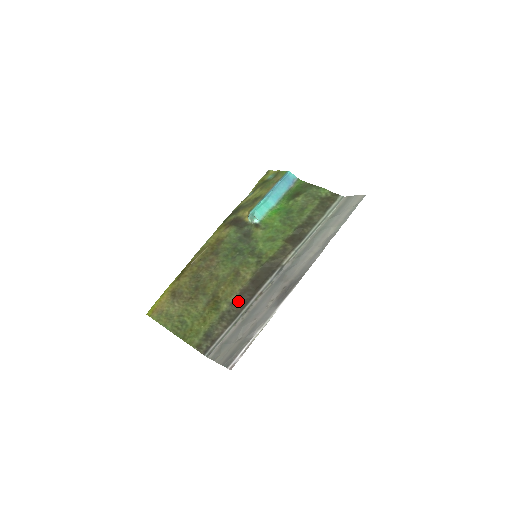
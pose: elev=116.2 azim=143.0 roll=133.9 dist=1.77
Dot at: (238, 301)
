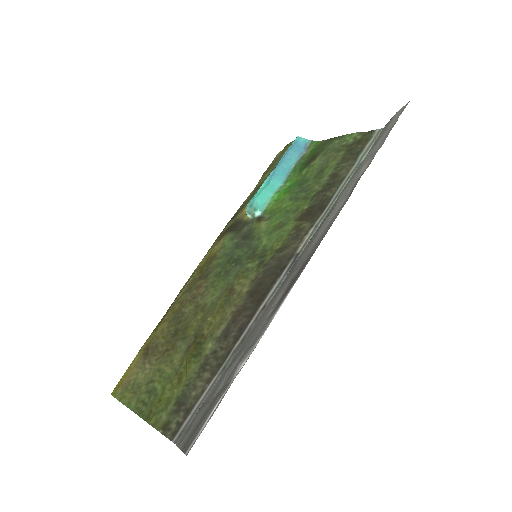
Dot at: (229, 331)
